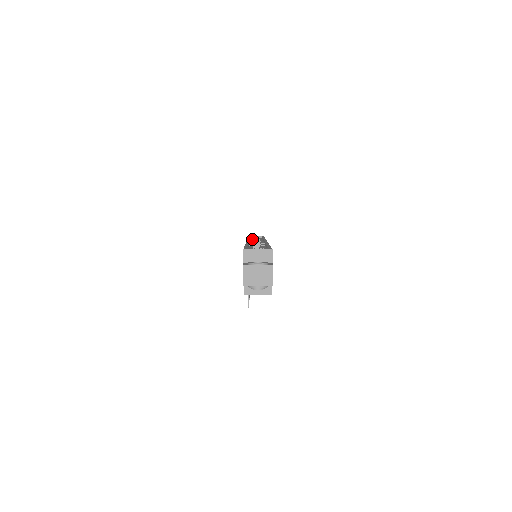
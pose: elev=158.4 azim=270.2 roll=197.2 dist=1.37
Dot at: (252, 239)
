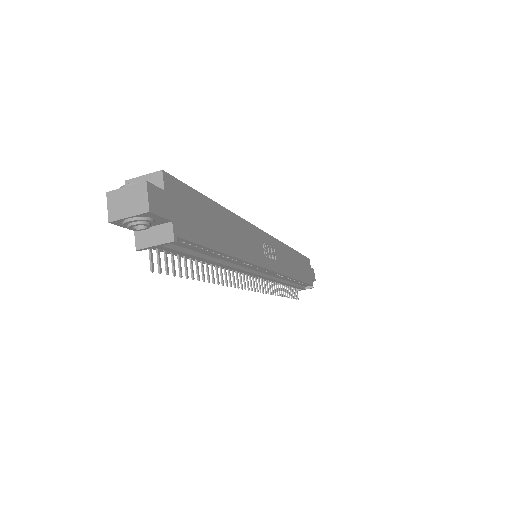
Dot at: occluded
